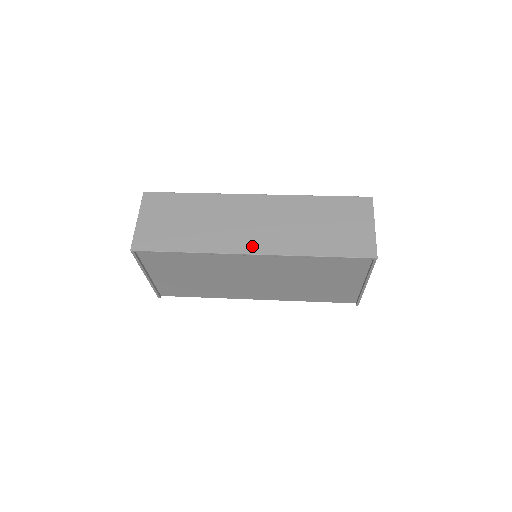
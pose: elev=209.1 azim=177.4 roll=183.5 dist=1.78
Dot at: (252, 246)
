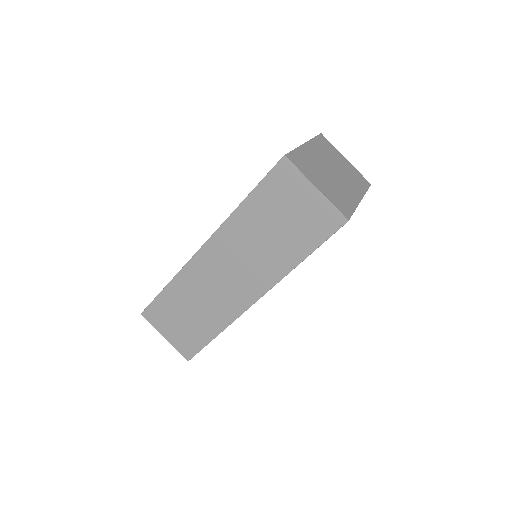
Dot at: (249, 295)
